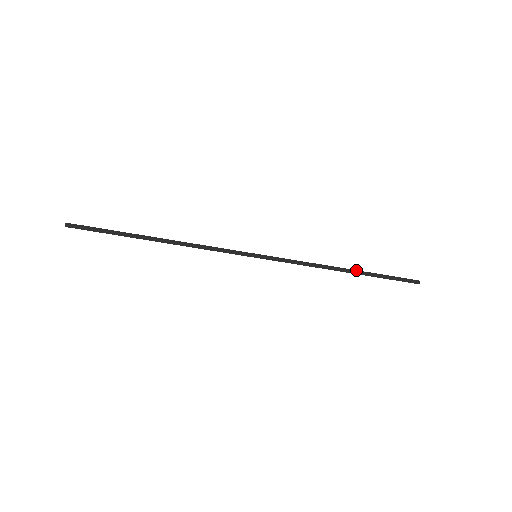
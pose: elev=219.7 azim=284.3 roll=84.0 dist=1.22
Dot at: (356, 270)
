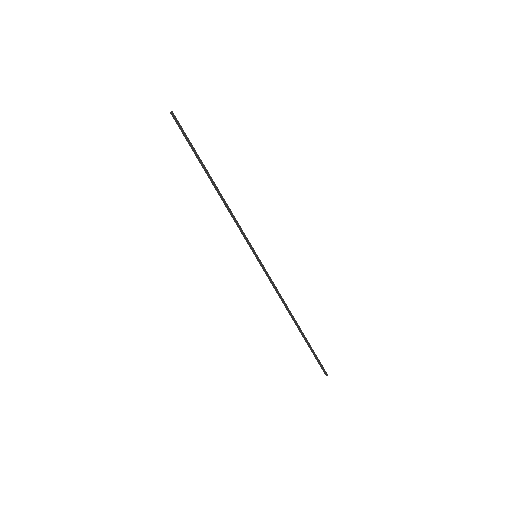
Dot at: (300, 328)
